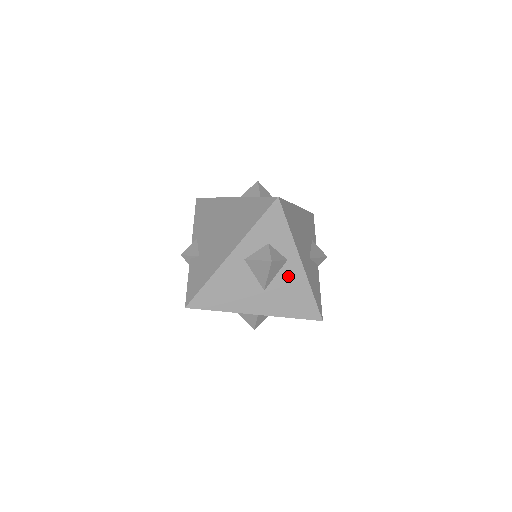
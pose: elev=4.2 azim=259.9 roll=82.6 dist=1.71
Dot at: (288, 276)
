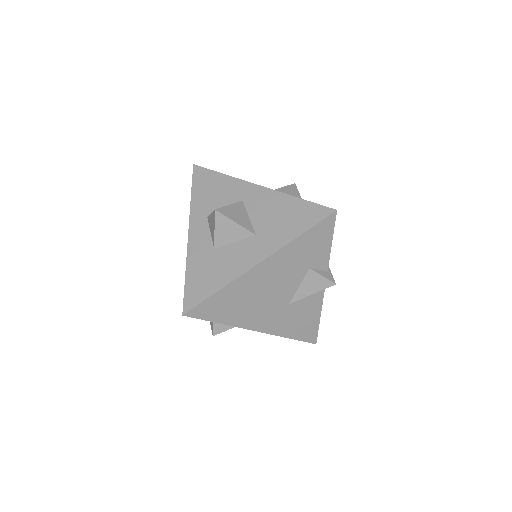
Dot at: occluded
